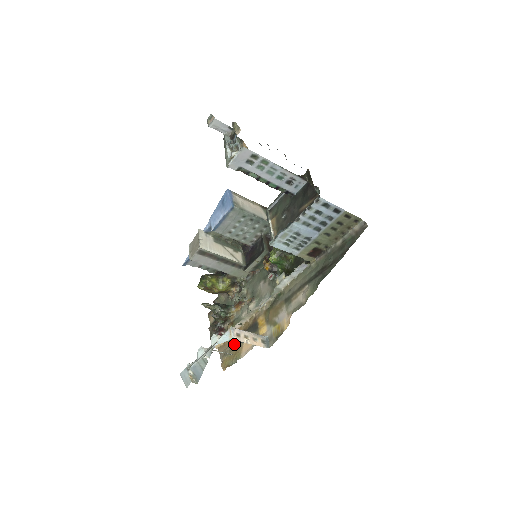
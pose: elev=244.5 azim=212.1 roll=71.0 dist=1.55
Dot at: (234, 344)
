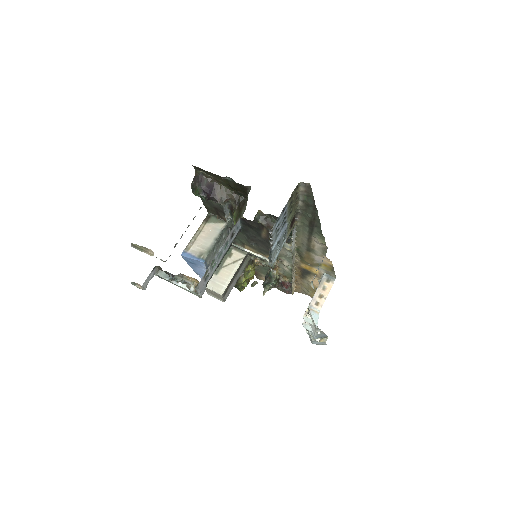
Dot at: (304, 285)
